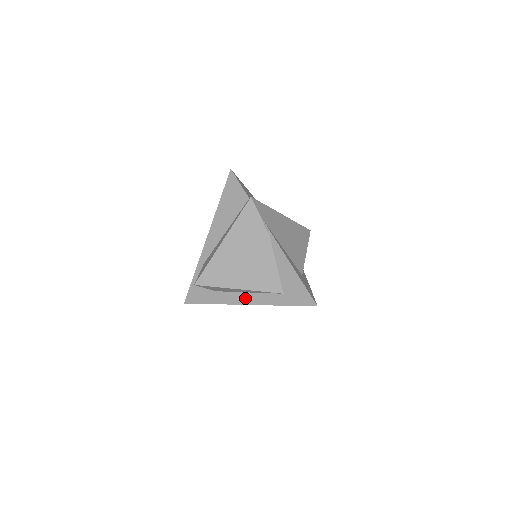
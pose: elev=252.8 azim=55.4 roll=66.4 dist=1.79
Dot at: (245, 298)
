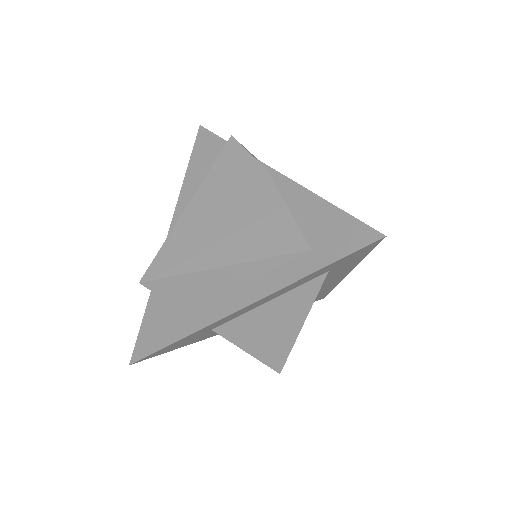
Dot at: (239, 296)
